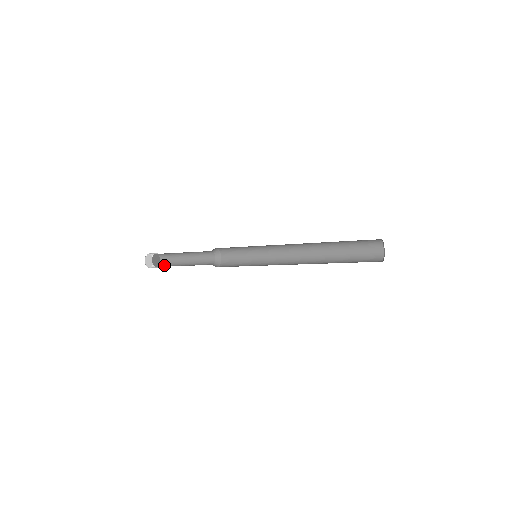
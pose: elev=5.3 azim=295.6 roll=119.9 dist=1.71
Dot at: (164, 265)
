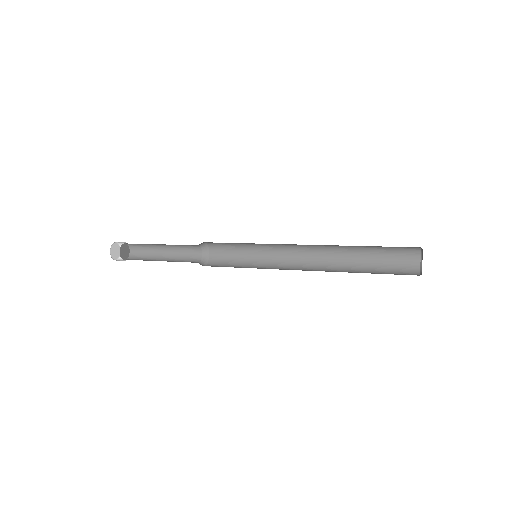
Dot at: (131, 259)
